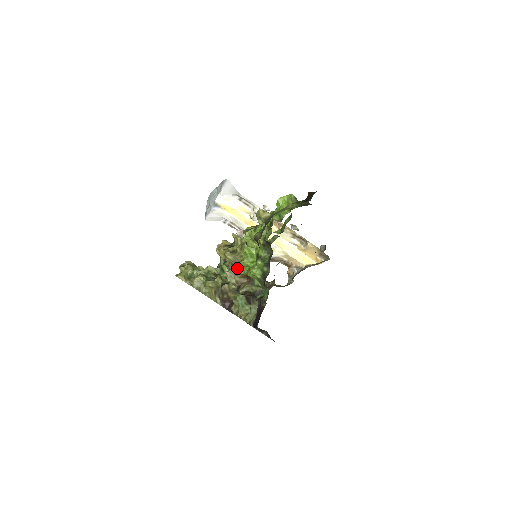
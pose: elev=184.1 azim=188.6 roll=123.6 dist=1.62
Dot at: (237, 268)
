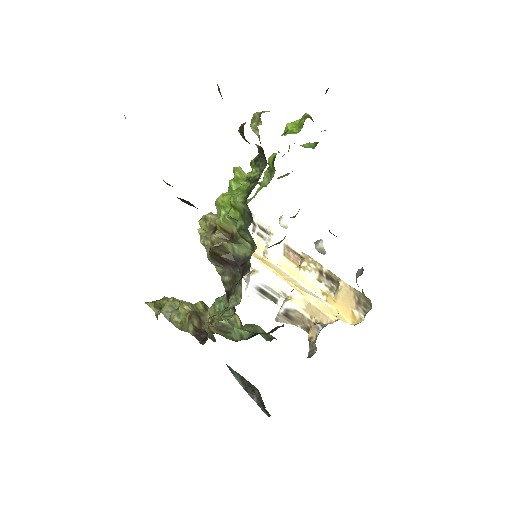
Dot at: occluded
